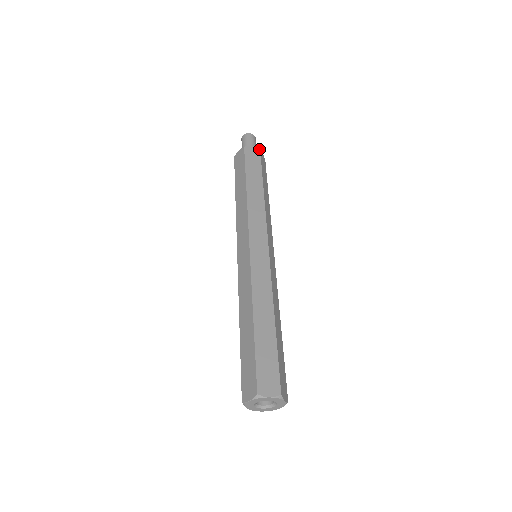
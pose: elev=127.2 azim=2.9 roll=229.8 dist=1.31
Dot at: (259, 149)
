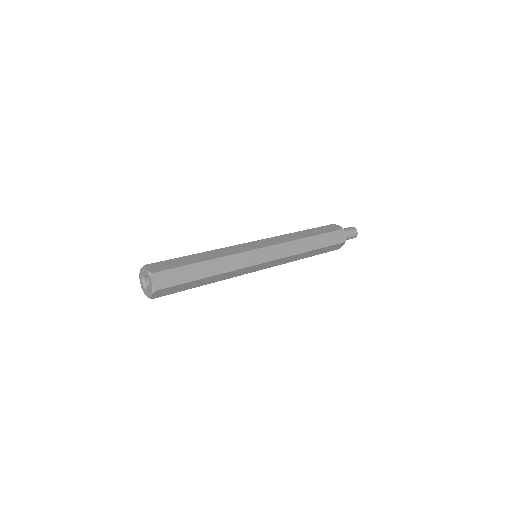
Dot at: (342, 228)
